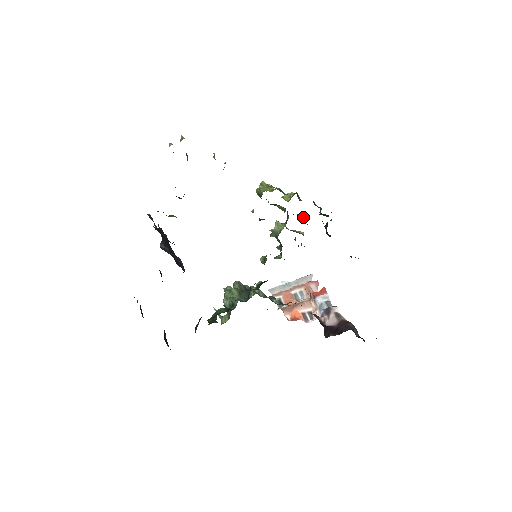
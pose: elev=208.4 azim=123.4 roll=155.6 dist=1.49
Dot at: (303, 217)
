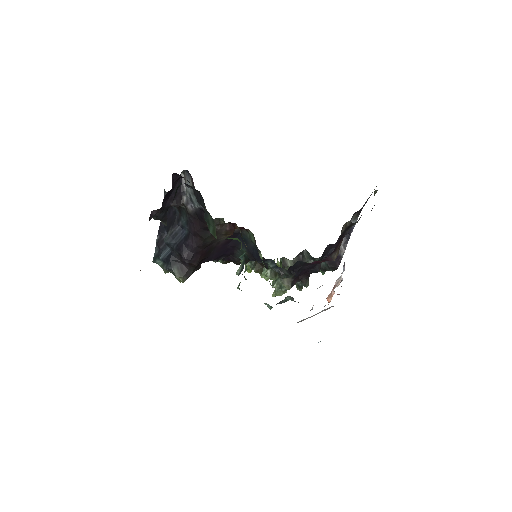
Dot at: (290, 262)
